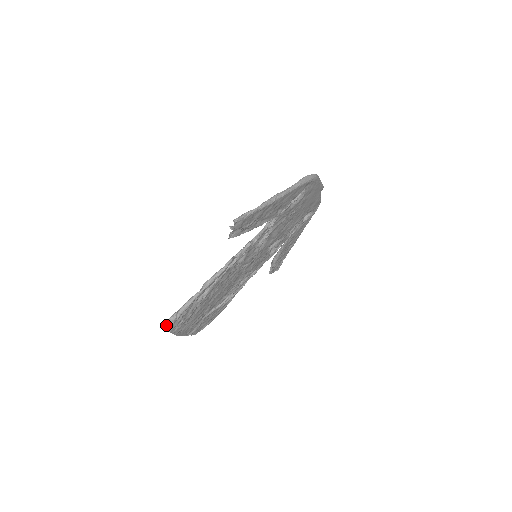
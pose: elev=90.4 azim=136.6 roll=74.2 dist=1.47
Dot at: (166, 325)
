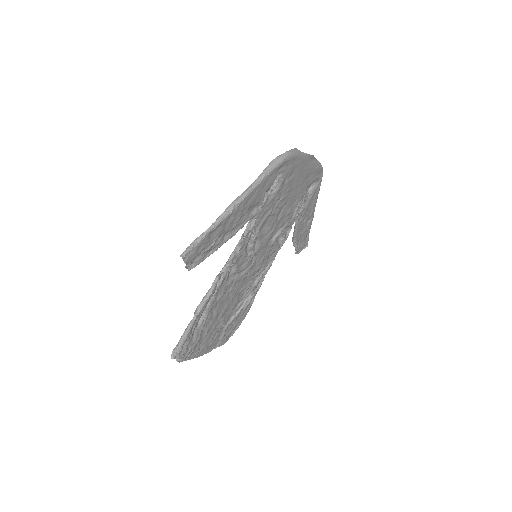
Dot at: occluded
